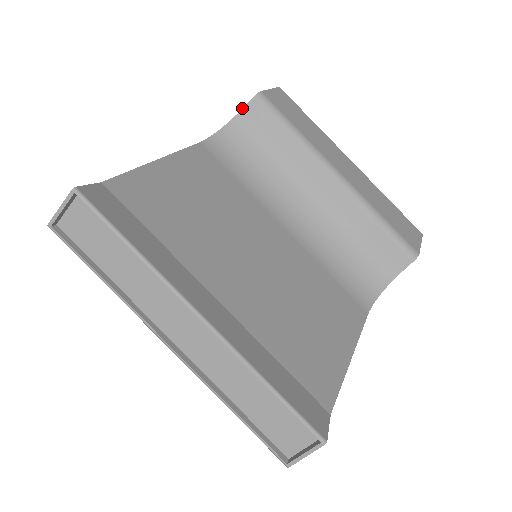
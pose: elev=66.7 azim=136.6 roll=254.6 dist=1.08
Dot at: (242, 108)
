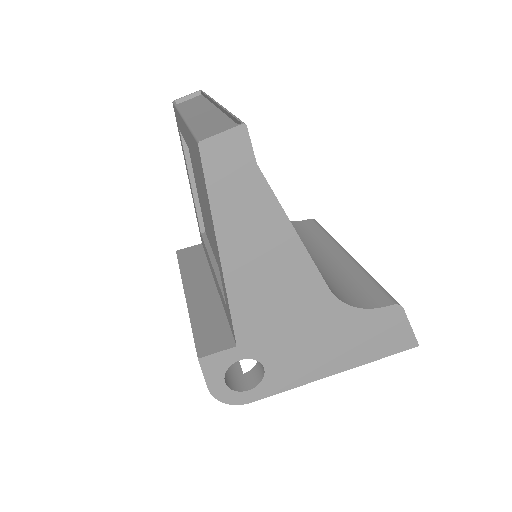
Dot at: (300, 221)
